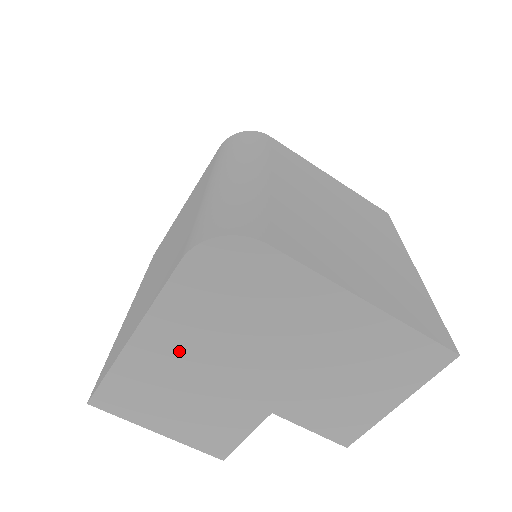
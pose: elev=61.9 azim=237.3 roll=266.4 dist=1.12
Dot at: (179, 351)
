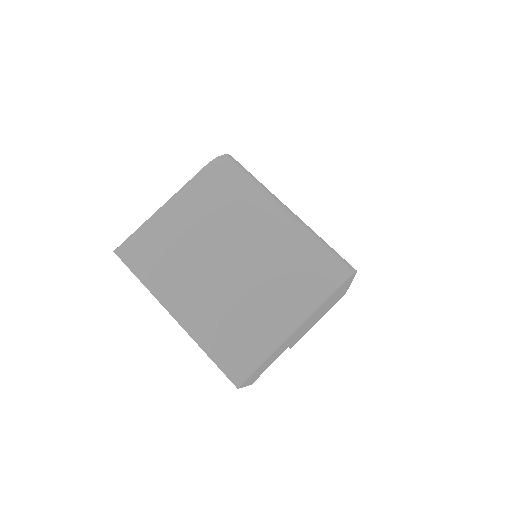
Dot at: occluded
